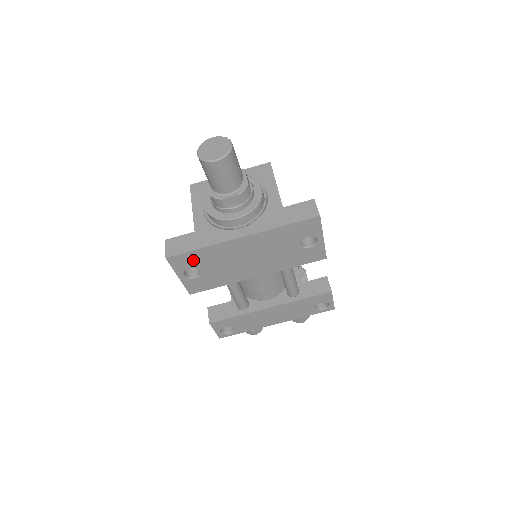
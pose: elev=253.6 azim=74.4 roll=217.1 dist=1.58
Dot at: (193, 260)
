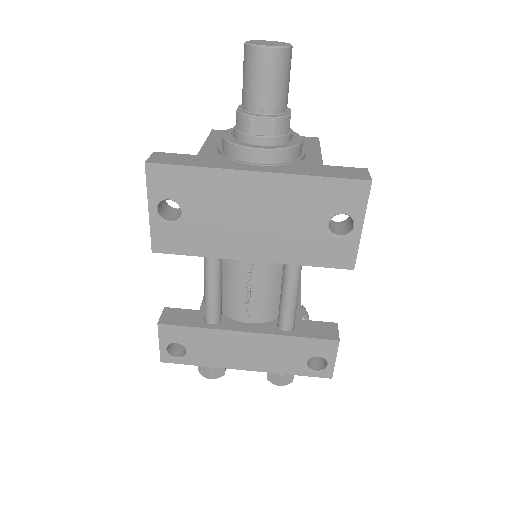
Dot at: (179, 185)
